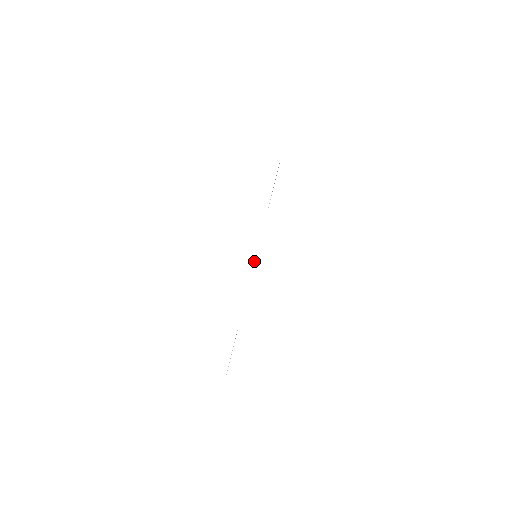
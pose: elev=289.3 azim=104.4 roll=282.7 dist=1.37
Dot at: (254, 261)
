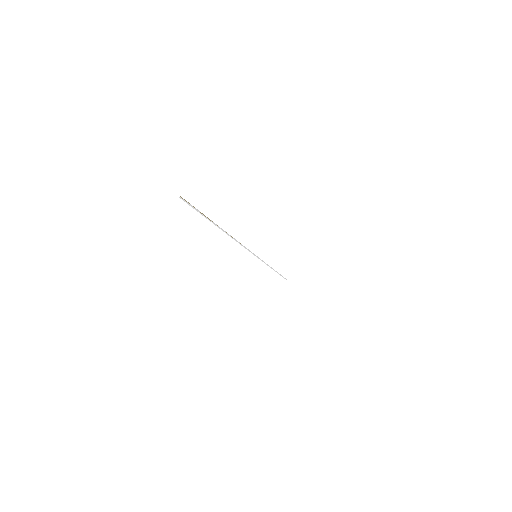
Dot at: occluded
